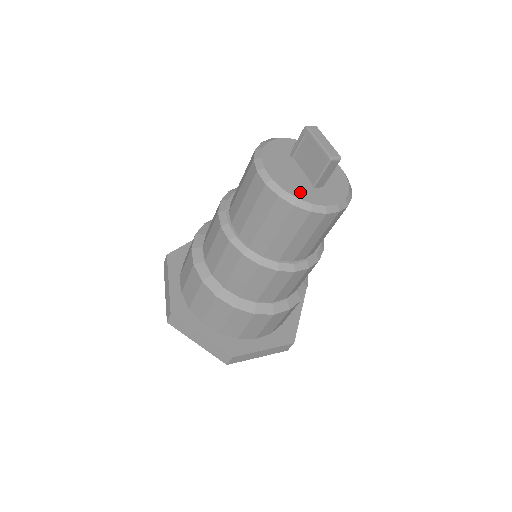
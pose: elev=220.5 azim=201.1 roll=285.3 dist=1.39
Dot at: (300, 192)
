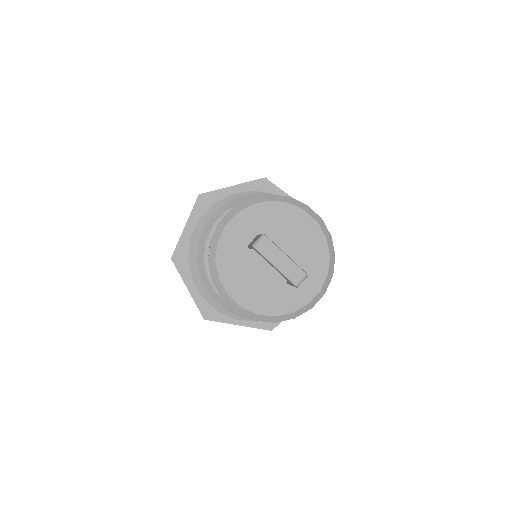
Dot at: (276, 304)
